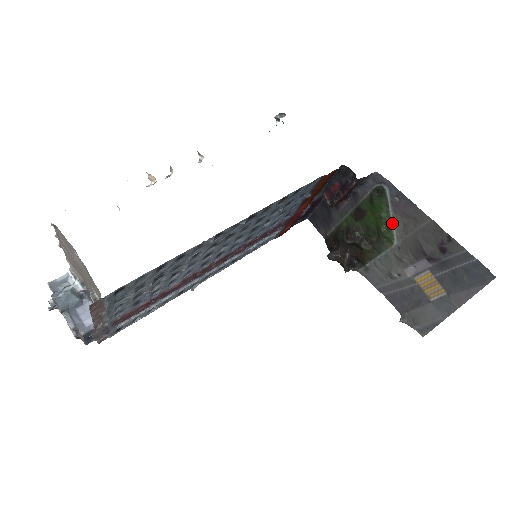
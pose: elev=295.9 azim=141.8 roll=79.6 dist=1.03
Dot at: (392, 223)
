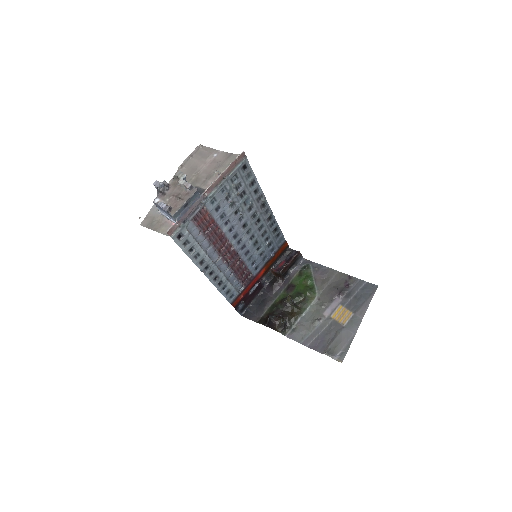
Dot at: (314, 283)
